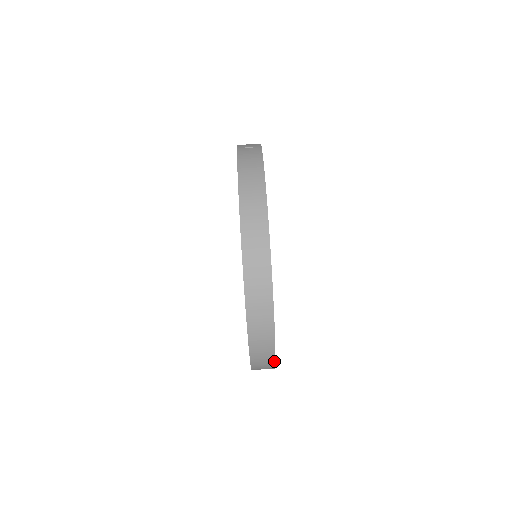
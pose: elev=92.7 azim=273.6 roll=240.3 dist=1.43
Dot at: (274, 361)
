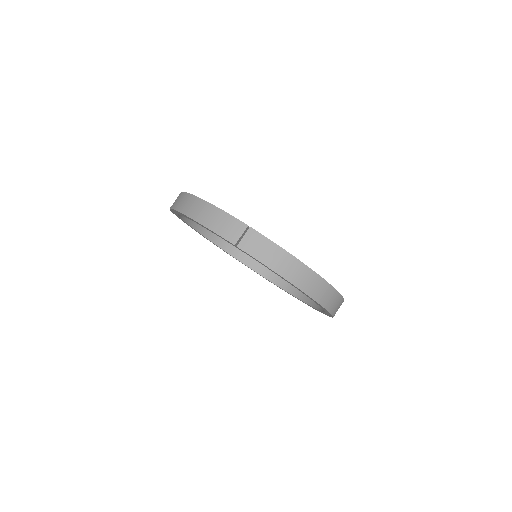
Dot at: occluded
